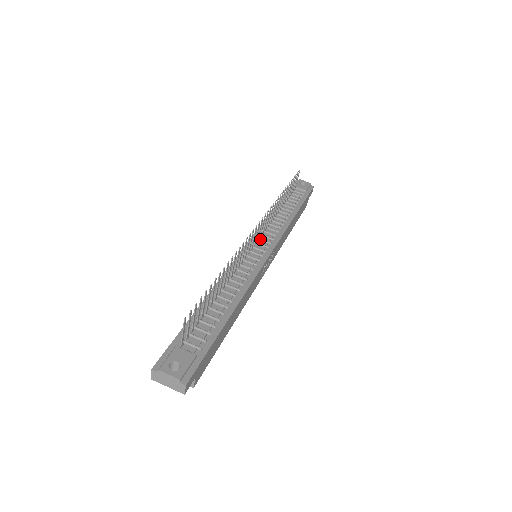
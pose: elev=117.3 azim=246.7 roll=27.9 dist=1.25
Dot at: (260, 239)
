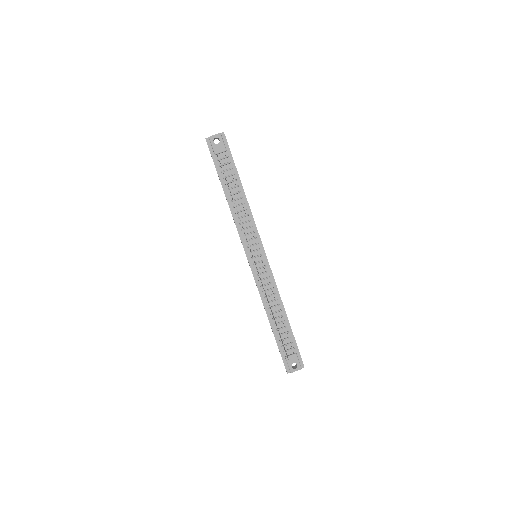
Dot at: (250, 247)
